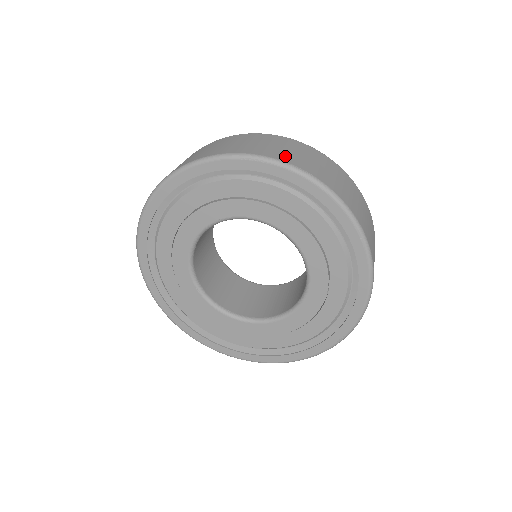
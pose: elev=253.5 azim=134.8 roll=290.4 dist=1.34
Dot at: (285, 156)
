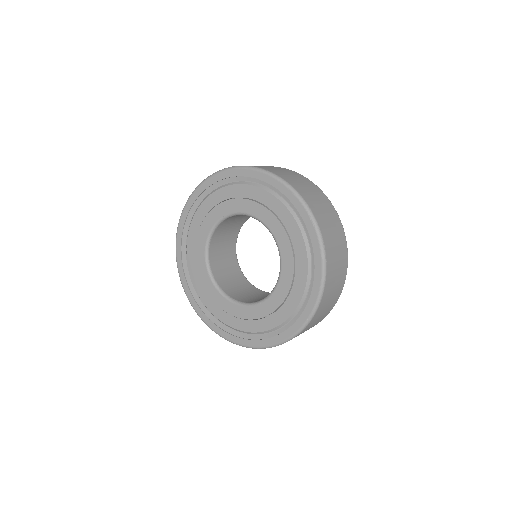
Dot at: (265, 168)
